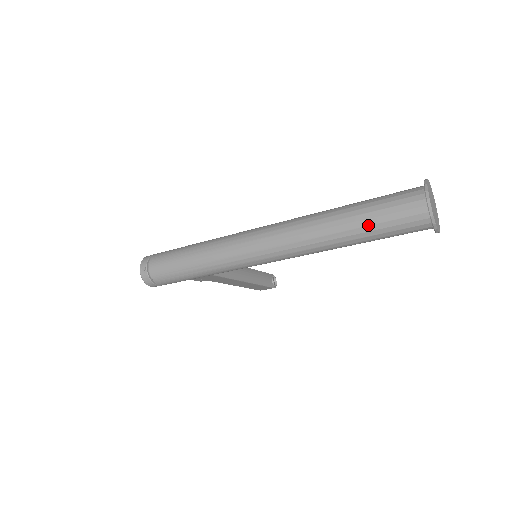
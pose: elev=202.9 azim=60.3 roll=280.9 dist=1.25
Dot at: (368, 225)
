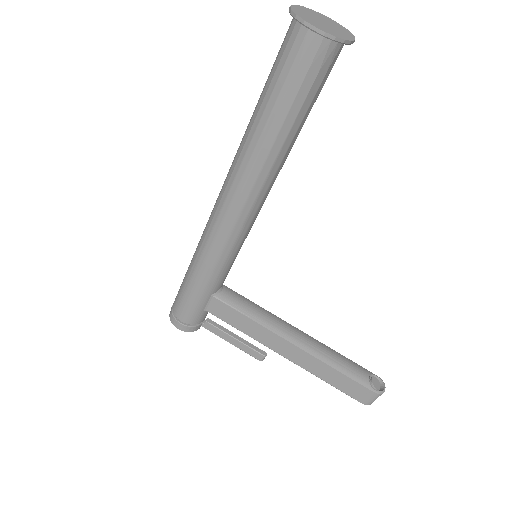
Dot at: (264, 89)
